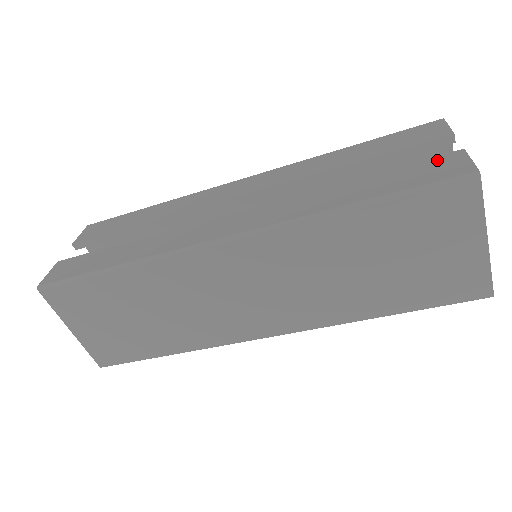
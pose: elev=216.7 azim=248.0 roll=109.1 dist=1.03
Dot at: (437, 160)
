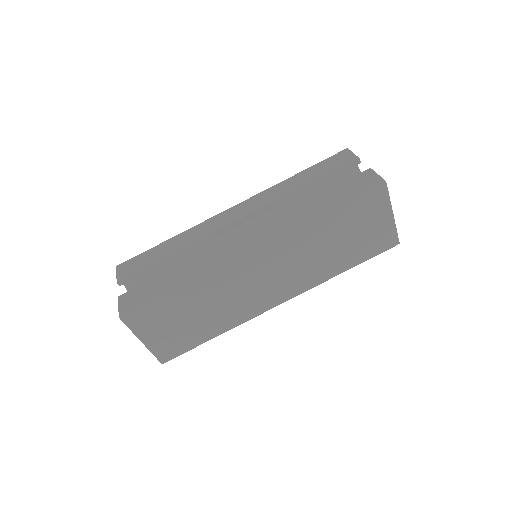
Dot at: (359, 177)
